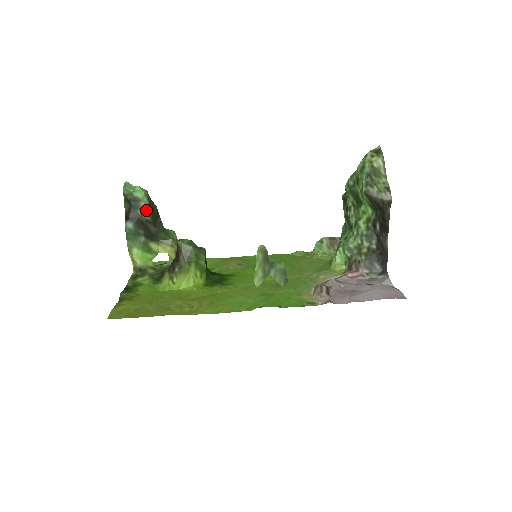
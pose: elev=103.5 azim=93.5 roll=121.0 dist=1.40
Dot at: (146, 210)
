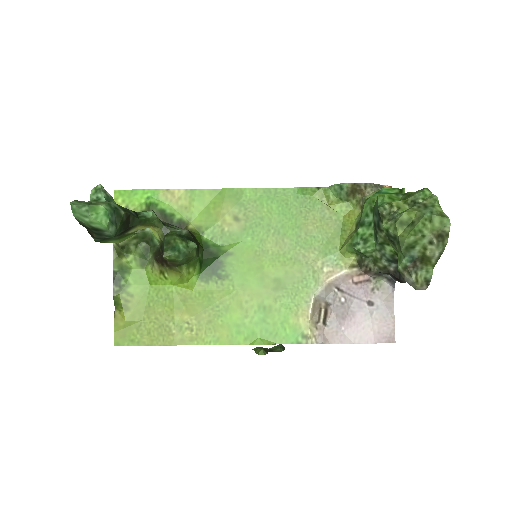
Dot at: (115, 235)
